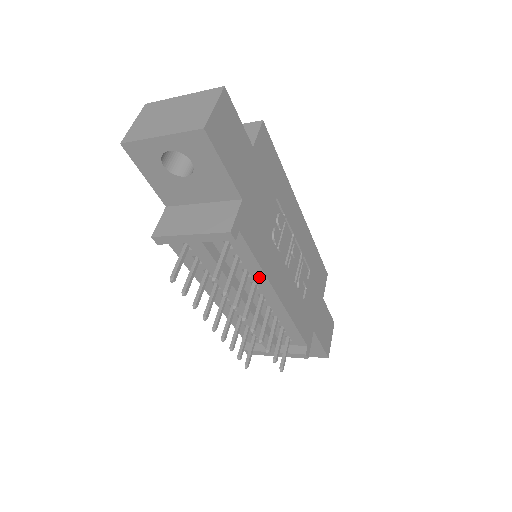
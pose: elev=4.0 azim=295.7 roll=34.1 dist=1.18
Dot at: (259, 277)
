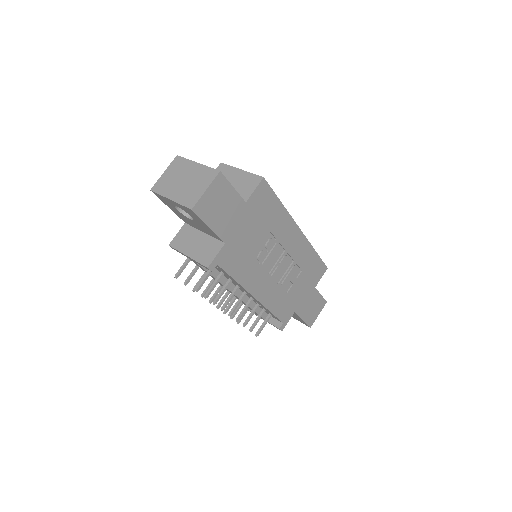
Dot at: (239, 285)
